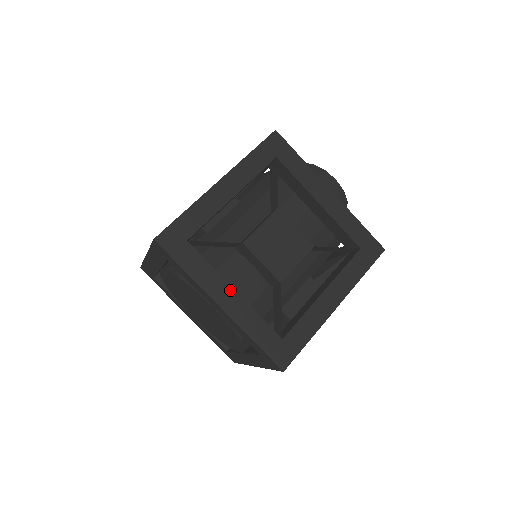
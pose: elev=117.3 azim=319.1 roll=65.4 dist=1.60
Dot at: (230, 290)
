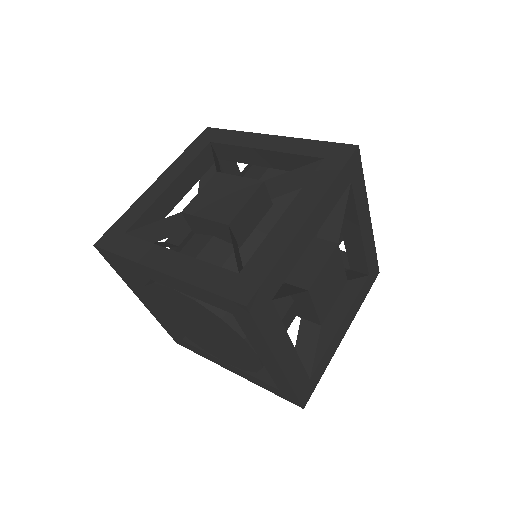
Dot at: (170, 253)
